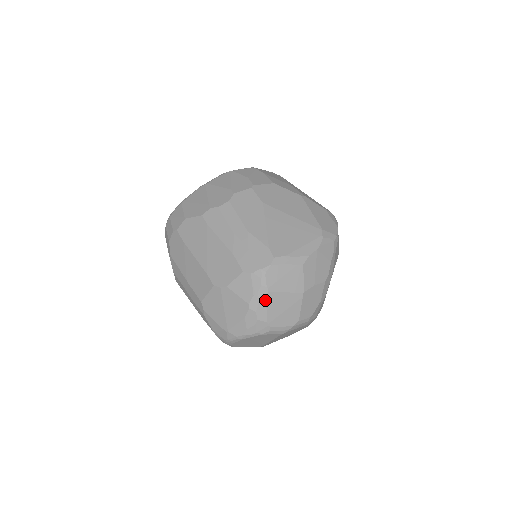
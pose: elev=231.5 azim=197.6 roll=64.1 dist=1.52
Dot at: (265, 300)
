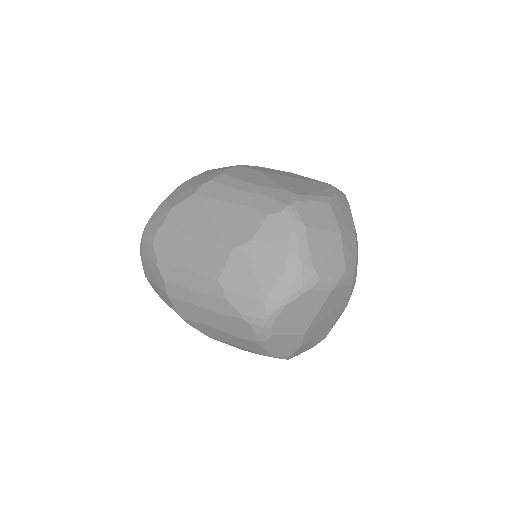
Dot at: (305, 238)
